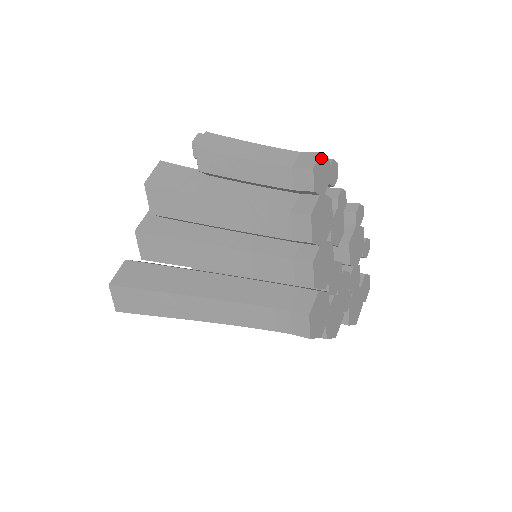
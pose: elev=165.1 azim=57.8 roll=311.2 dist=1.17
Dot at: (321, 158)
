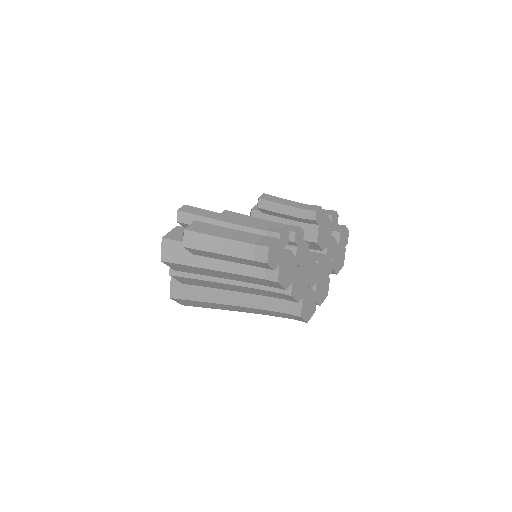
Dot at: (270, 249)
